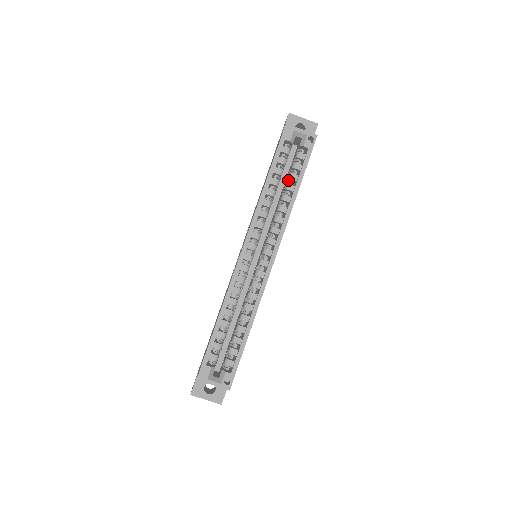
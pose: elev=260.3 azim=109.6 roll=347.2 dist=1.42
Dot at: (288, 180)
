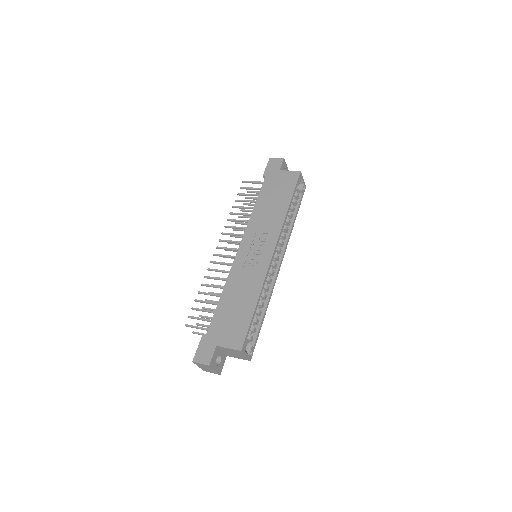
Dot at: occluded
